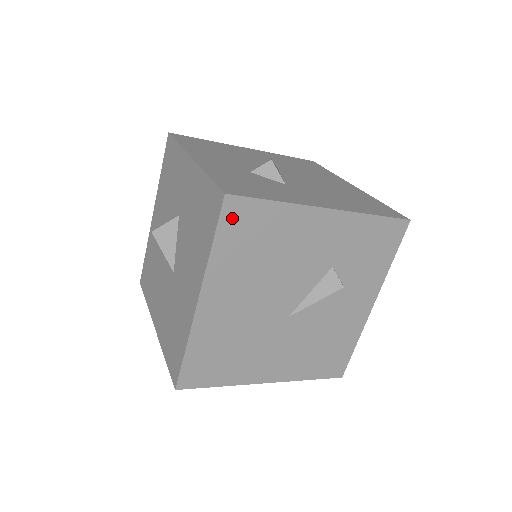
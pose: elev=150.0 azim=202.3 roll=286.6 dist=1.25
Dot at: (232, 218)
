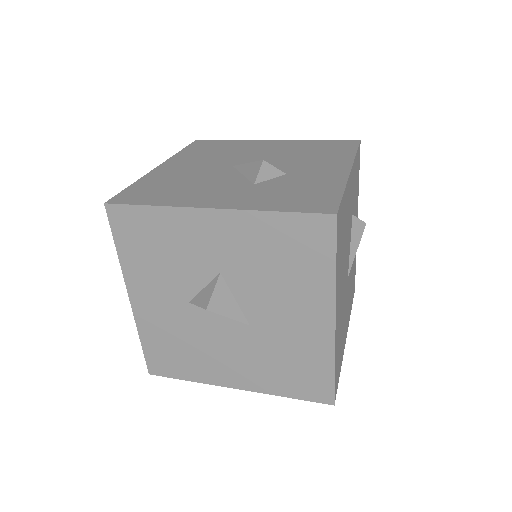
Dot at: (338, 231)
